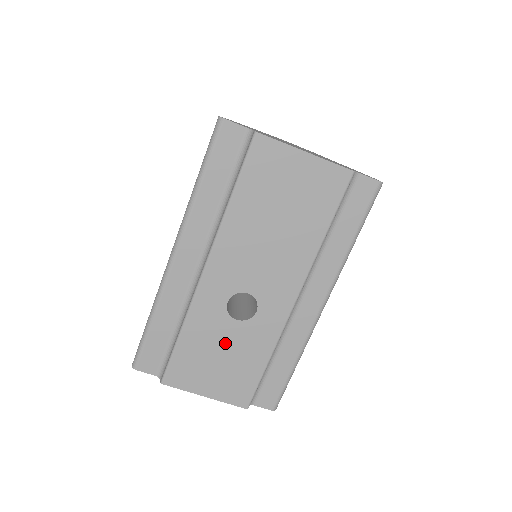
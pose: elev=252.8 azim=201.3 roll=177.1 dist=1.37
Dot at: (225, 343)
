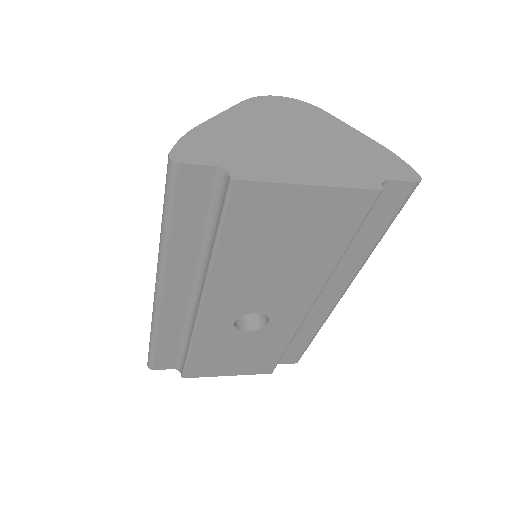
Dot at: (239, 346)
